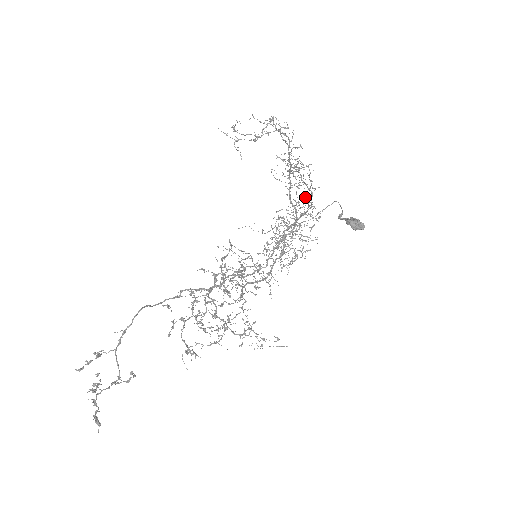
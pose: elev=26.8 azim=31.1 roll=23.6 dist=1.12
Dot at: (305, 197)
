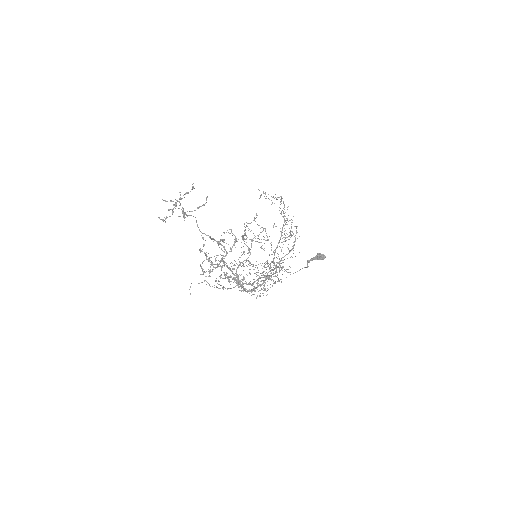
Dot at: (288, 249)
